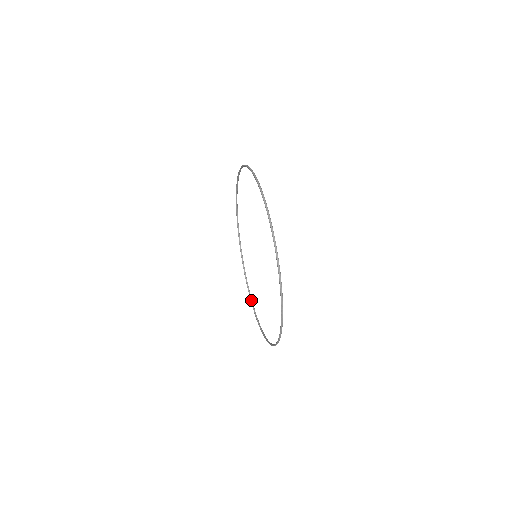
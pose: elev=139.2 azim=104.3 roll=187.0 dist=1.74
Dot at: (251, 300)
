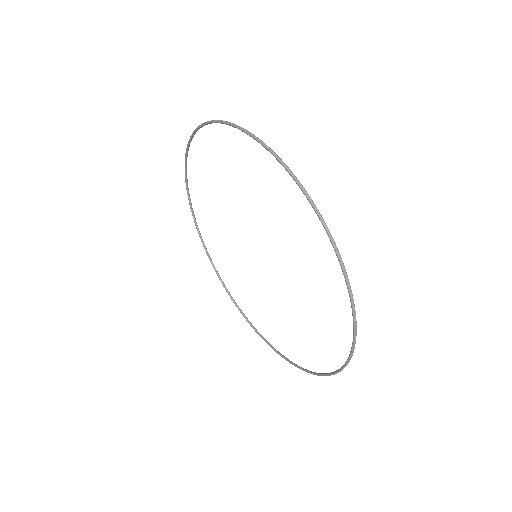
Dot at: (223, 283)
